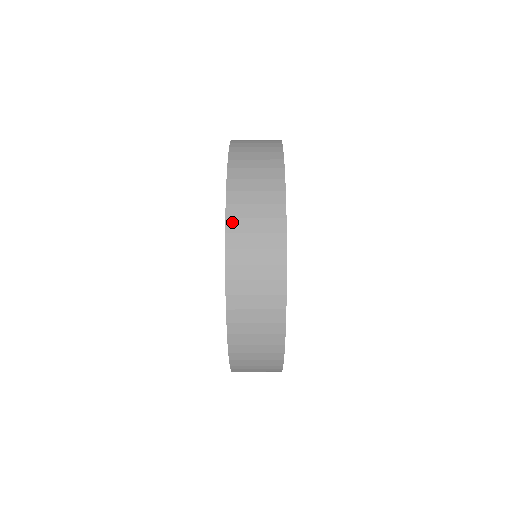
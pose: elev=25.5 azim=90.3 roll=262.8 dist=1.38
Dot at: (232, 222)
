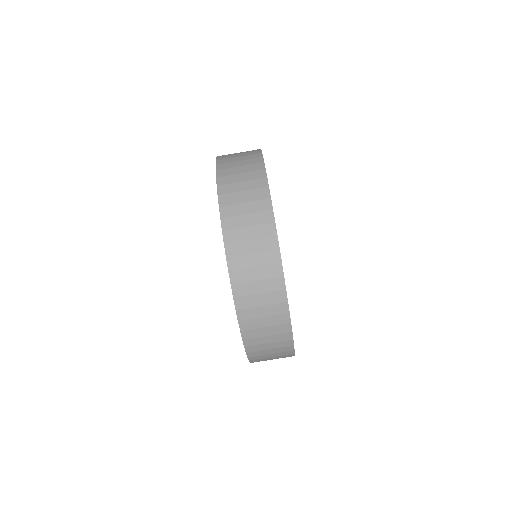
Dot at: (225, 208)
